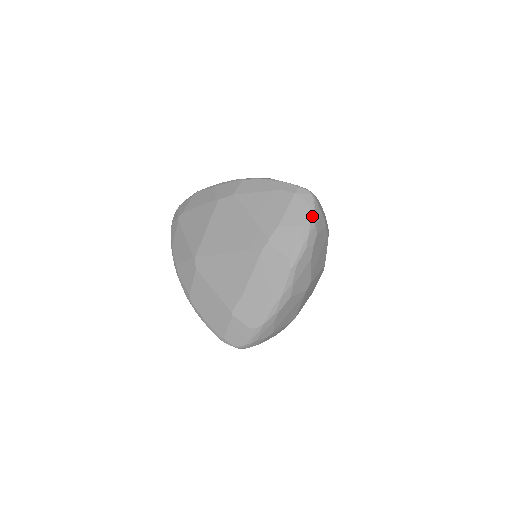
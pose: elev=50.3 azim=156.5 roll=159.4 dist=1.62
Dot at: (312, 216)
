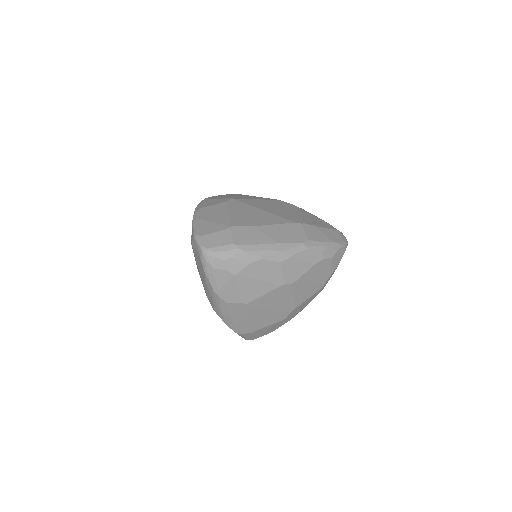
Dot at: (340, 245)
